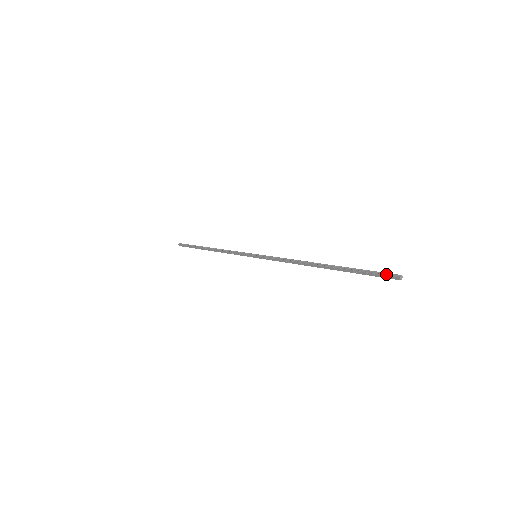
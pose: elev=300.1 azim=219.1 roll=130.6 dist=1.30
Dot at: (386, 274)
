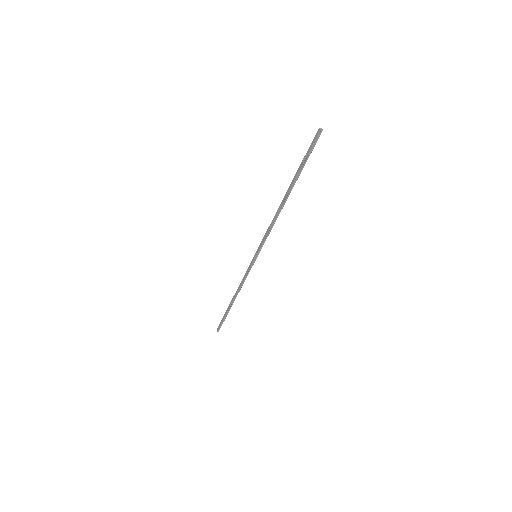
Dot at: (314, 140)
